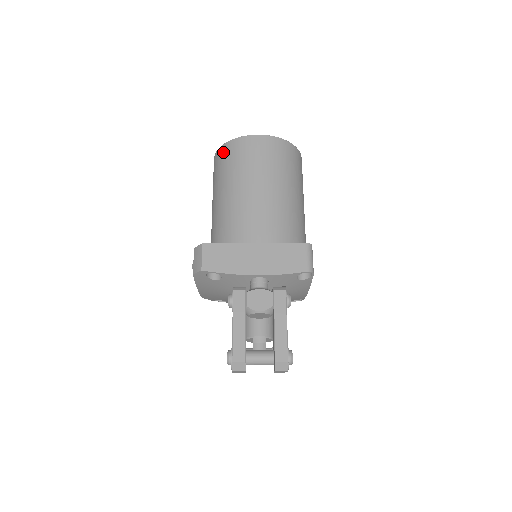
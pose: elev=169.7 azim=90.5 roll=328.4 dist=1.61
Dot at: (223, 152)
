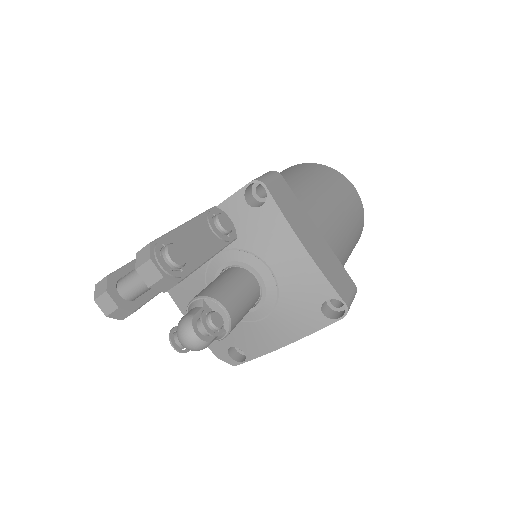
Dot at: occluded
